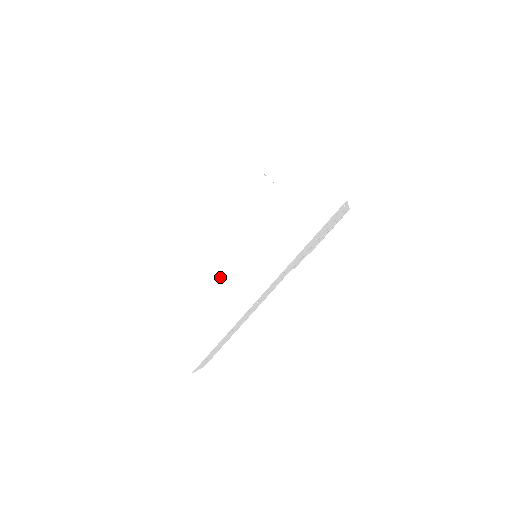
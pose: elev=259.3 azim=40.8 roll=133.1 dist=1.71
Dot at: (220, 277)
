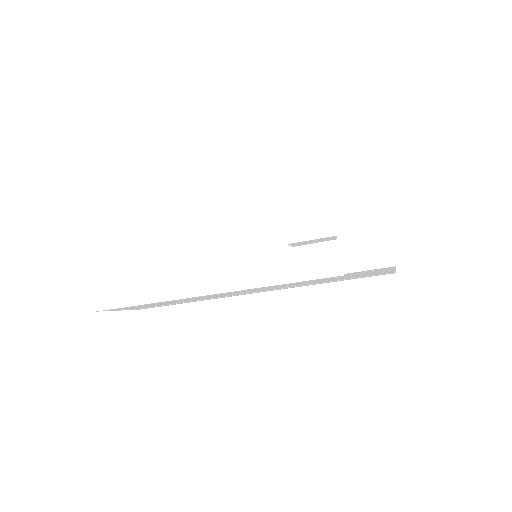
Dot at: (213, 296)
